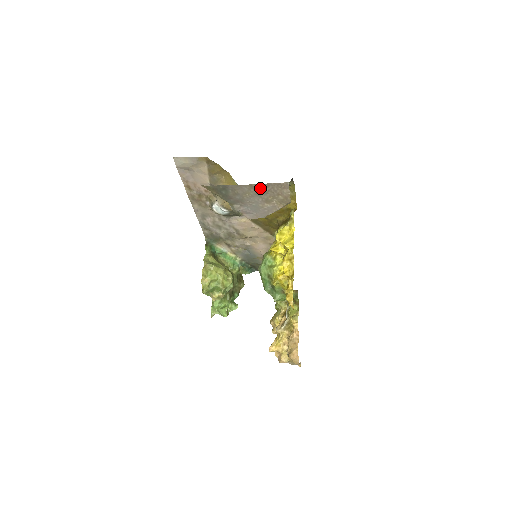
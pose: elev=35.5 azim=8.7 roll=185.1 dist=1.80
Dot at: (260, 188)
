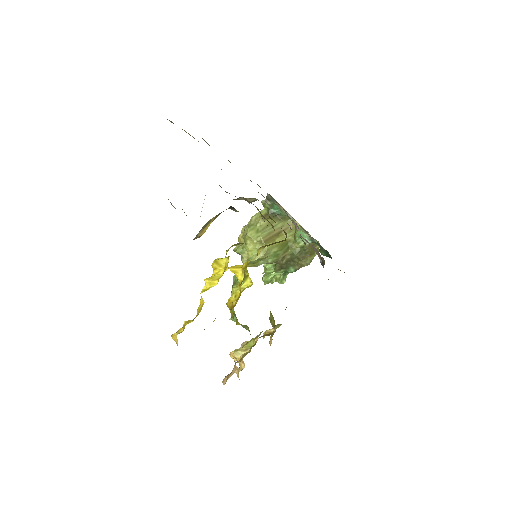
Dot at: occluded
